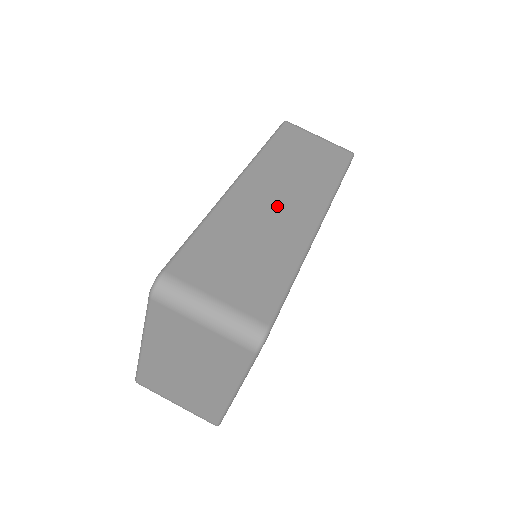
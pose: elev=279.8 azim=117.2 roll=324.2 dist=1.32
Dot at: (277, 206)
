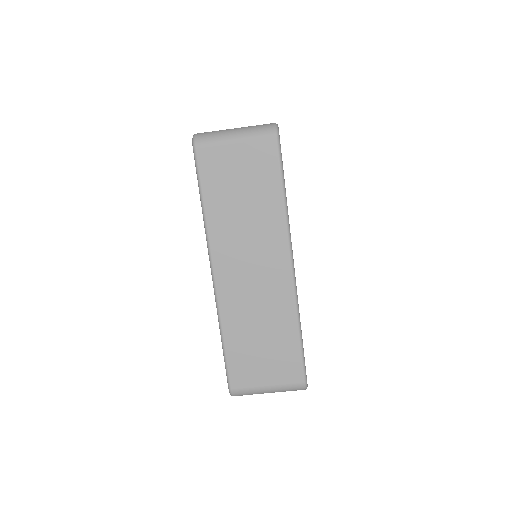
Dot at: (255, 279)
